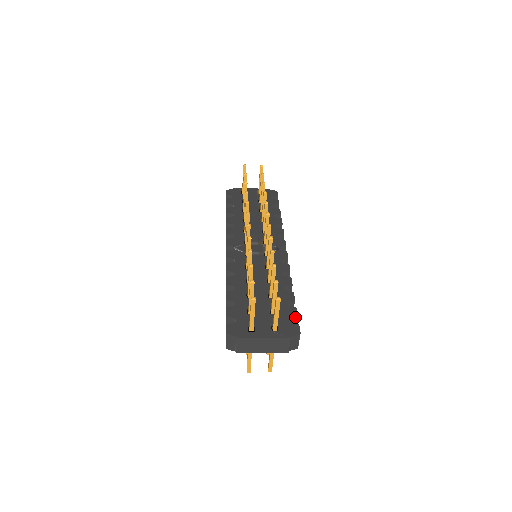
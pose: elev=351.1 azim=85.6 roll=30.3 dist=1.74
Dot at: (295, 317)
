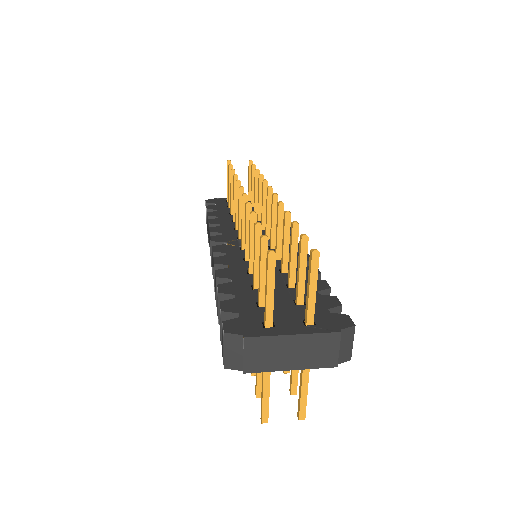
Dot at: (338, 308)
